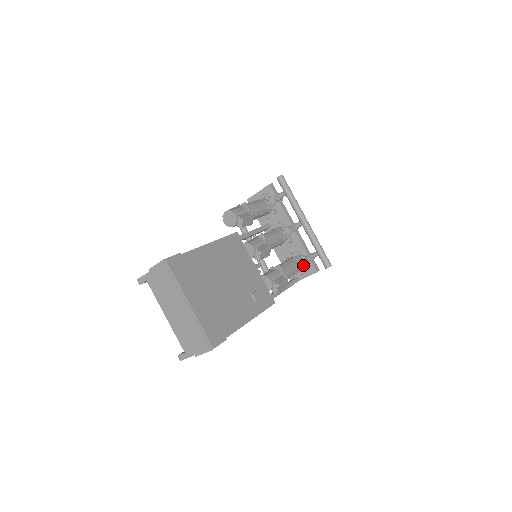
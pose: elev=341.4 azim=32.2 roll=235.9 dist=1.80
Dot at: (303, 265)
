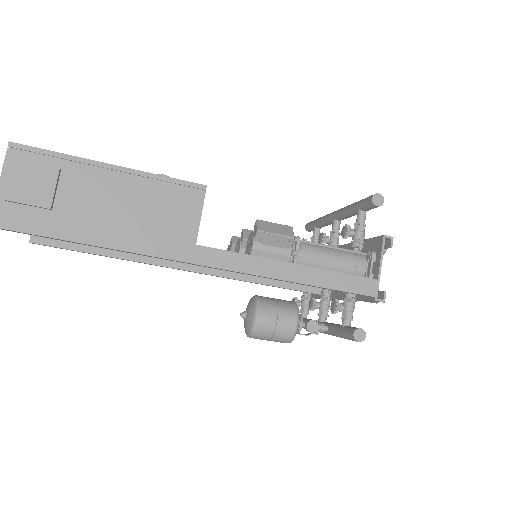
Dot at: (357, 247)
